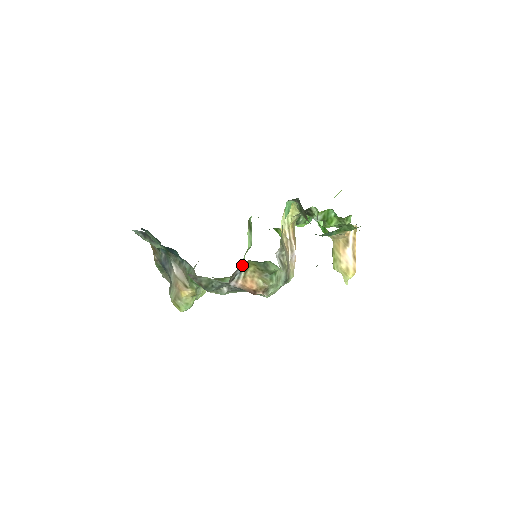
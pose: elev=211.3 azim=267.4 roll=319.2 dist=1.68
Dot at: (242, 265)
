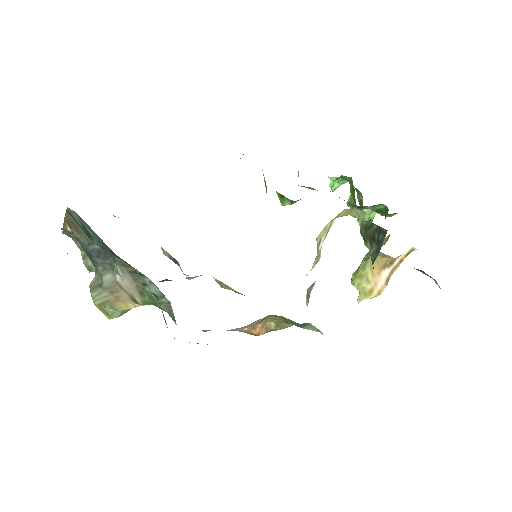
Dot at: occluded
